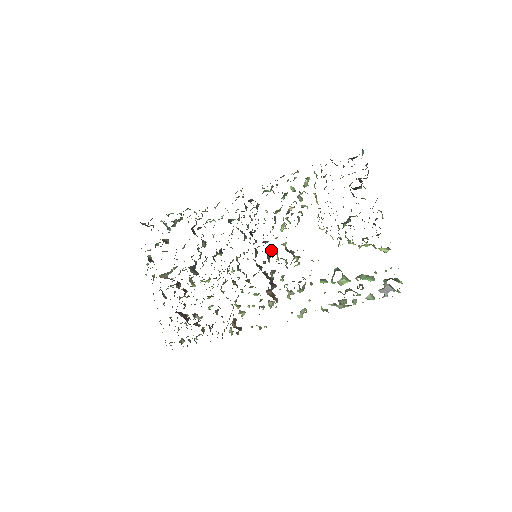
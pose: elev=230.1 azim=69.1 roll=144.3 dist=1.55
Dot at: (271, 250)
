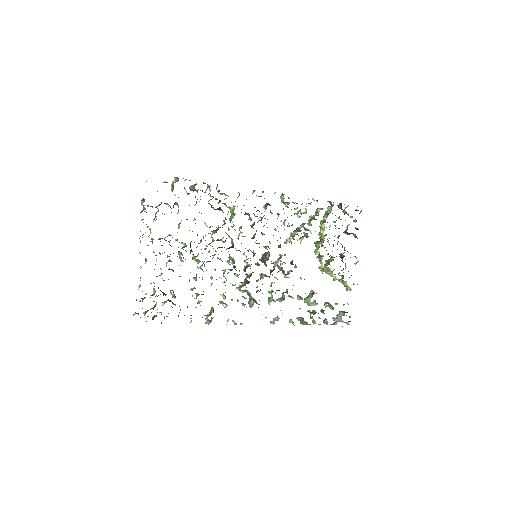
Dot at: occluded
